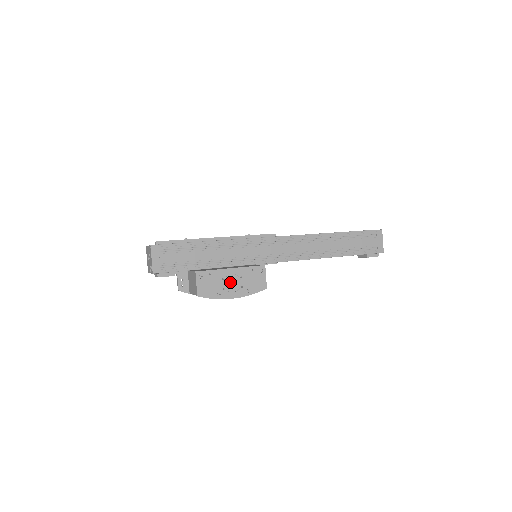
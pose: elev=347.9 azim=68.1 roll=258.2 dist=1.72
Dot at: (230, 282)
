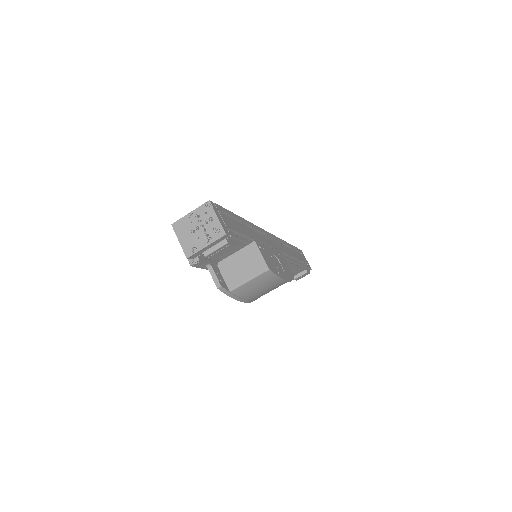
Dot at: (276, 262)
